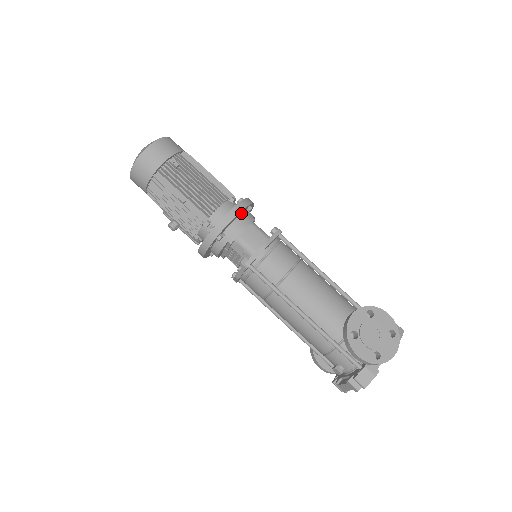
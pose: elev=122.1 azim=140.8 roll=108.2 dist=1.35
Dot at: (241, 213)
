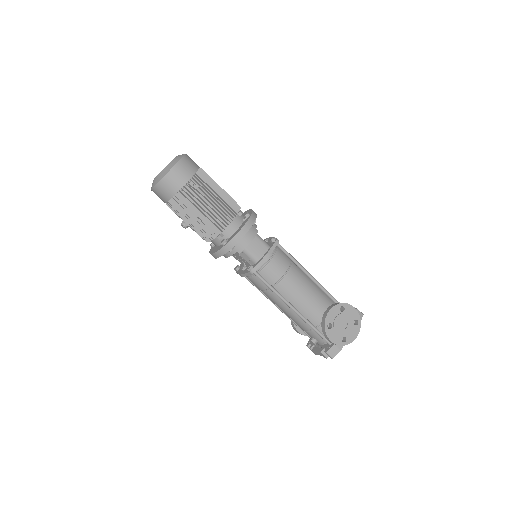
Dot at: occluded
